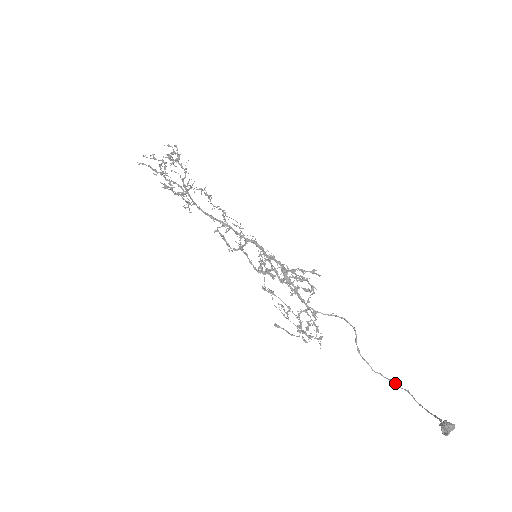
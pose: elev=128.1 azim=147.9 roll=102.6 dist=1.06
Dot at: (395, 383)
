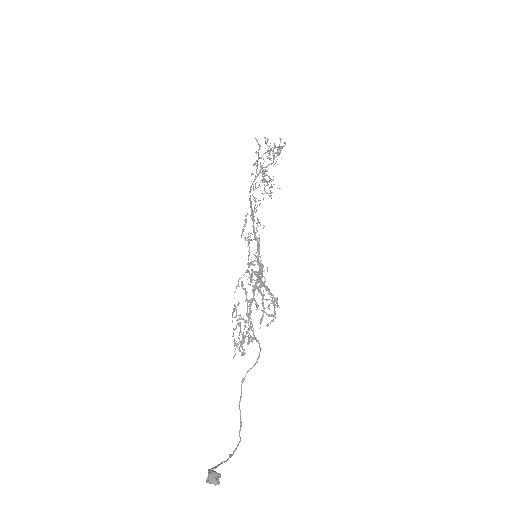
Dot at: occluded
